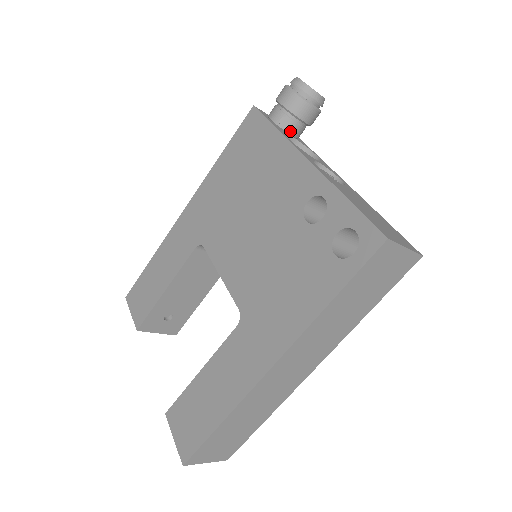
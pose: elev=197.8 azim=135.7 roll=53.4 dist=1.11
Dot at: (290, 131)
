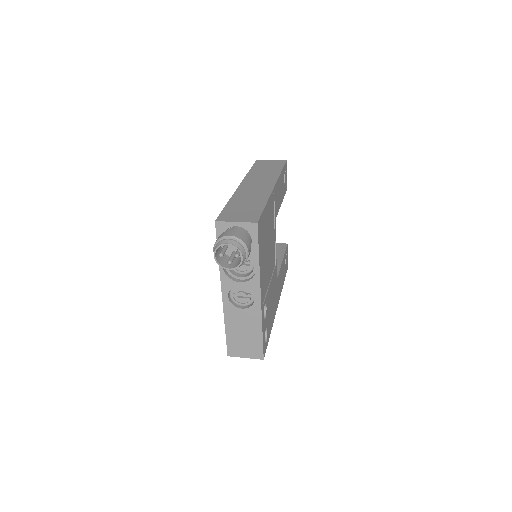
Dot at: occluded
